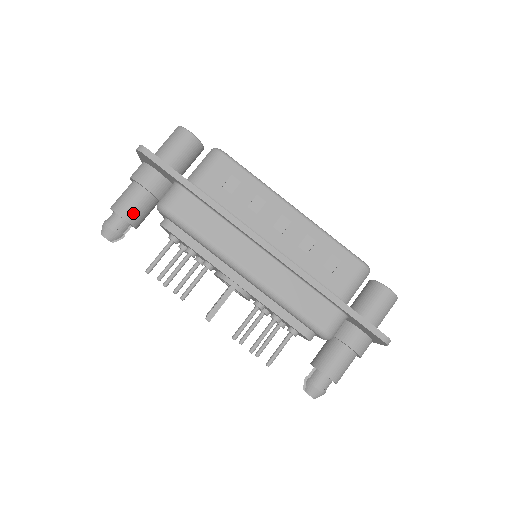
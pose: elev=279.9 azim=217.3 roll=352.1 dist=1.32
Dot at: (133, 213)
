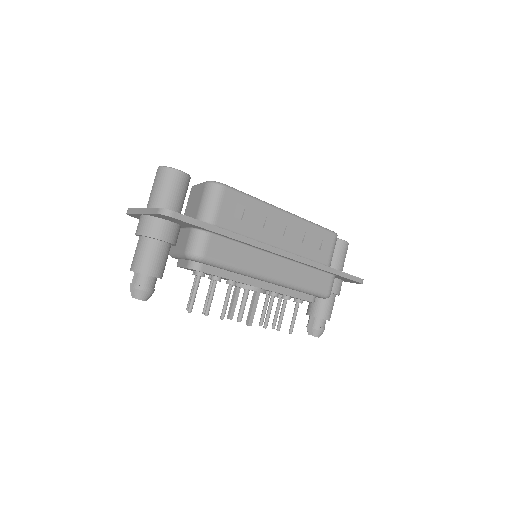
Dot at: (161, 268)
